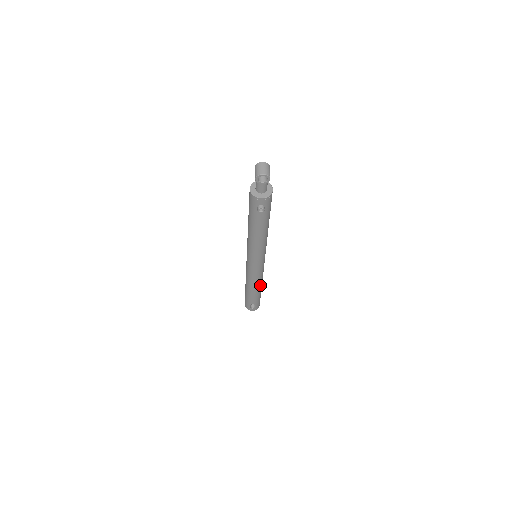
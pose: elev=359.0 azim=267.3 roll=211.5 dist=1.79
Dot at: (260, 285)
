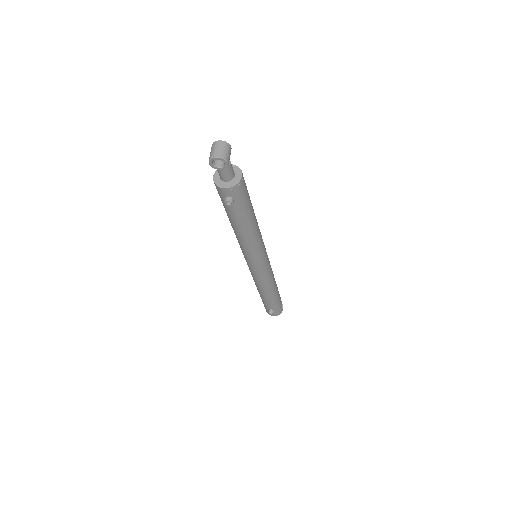
Dot at: (272, 289)
